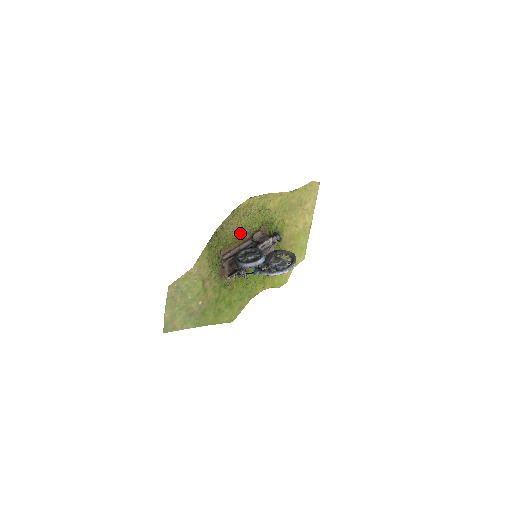
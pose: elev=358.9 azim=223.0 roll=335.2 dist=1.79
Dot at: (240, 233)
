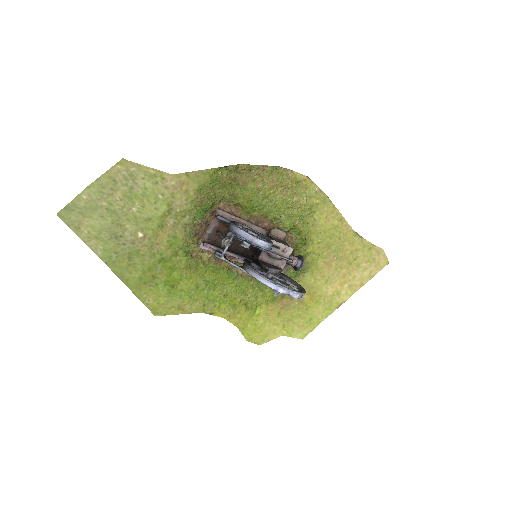
Dot at: (262, 206)
